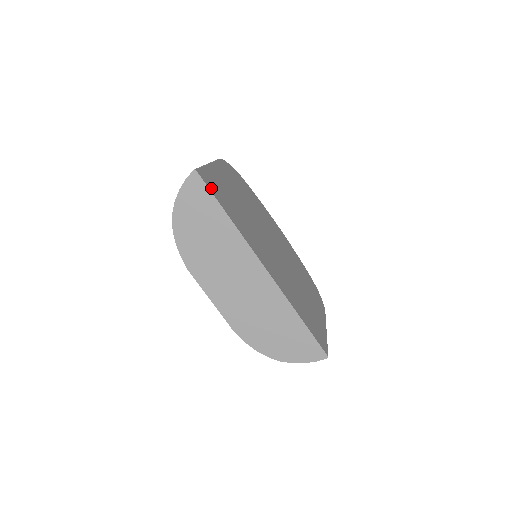
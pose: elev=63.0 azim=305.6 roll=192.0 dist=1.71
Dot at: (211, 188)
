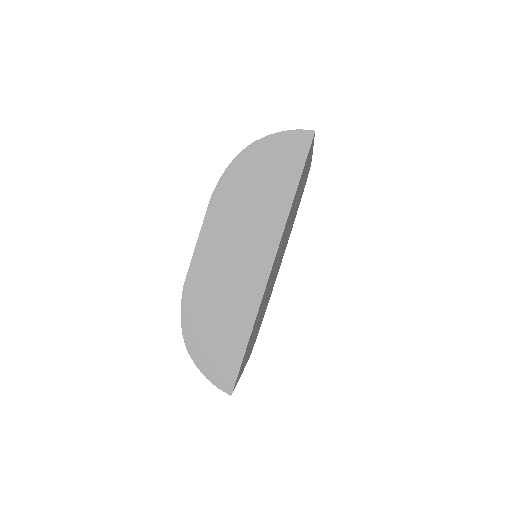
Dot at: occluded
